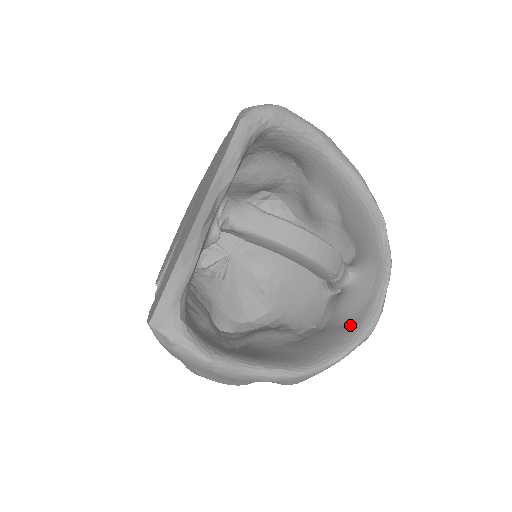
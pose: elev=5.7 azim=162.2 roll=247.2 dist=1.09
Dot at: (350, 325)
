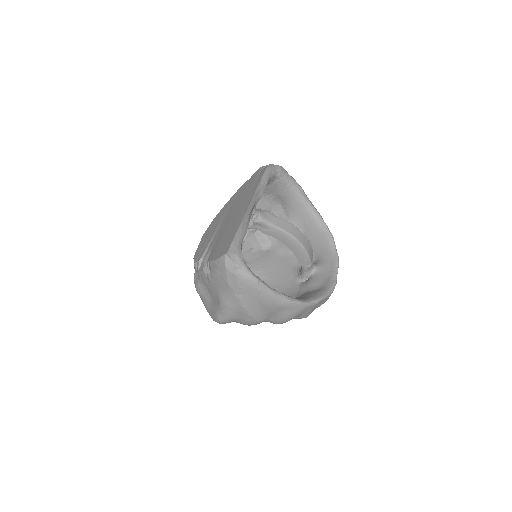
Dot at: (319, 289)
